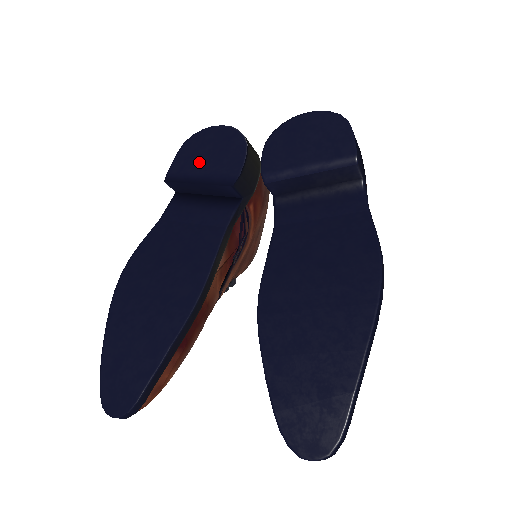
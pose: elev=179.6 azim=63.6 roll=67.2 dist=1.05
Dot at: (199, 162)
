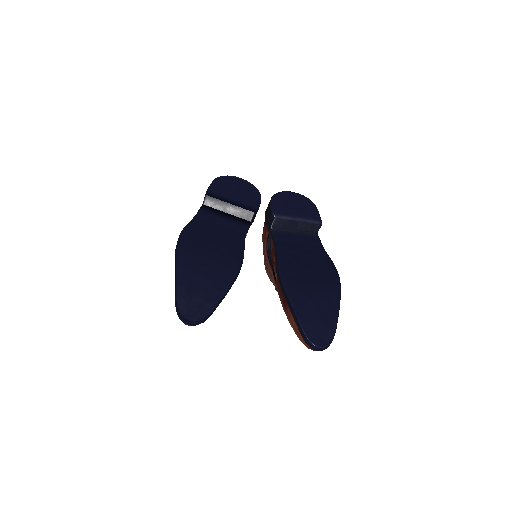
Dot at: (230, 192)
